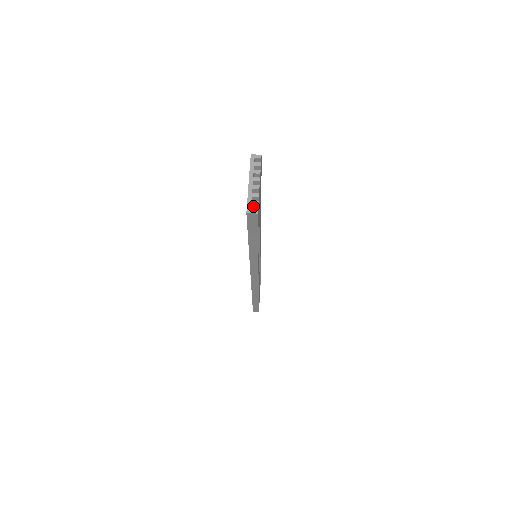
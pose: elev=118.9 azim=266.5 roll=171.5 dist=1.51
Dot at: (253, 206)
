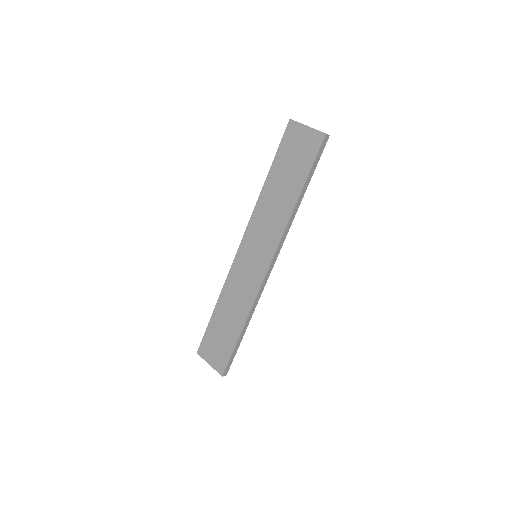
Dot at: (322, 134)
